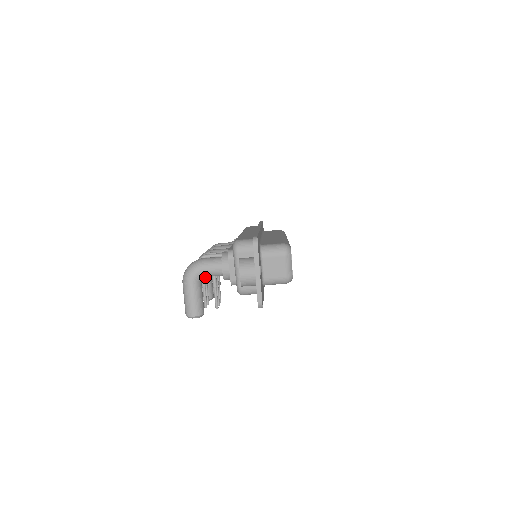
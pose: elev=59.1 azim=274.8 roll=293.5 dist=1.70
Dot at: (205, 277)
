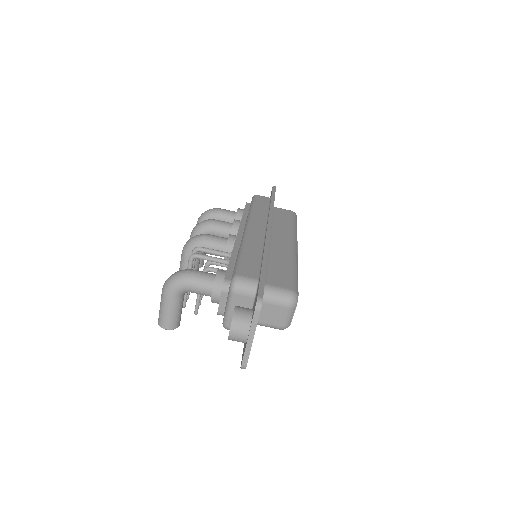
Dot at: occluded
